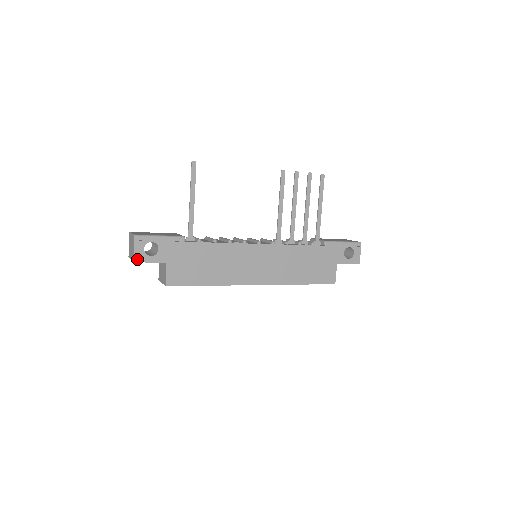
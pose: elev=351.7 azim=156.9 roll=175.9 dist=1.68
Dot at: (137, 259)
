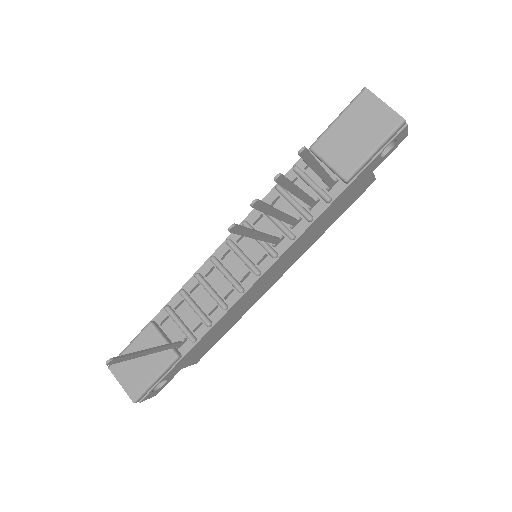
Dot at: (156, 394)
